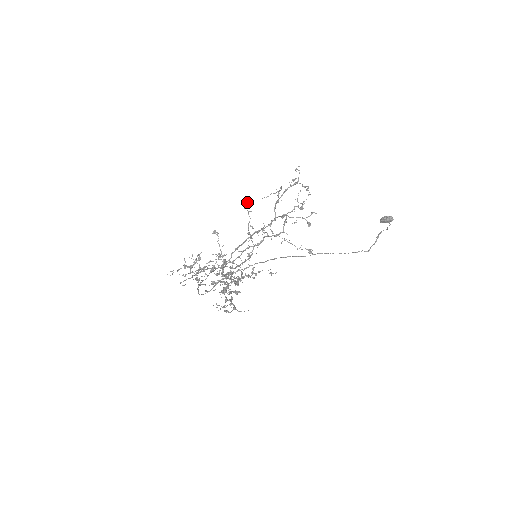
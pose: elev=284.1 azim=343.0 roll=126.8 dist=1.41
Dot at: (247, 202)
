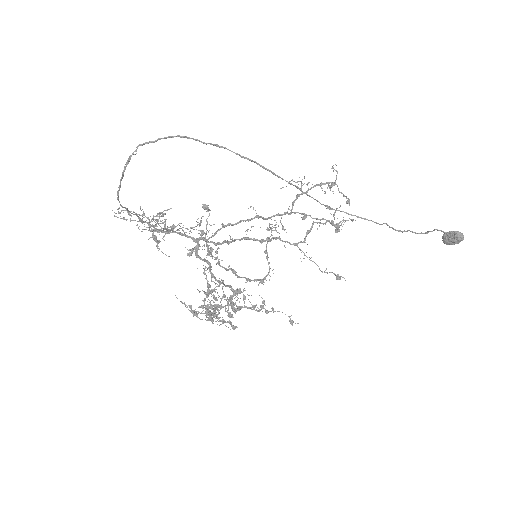
Dot at: (276, 224)
